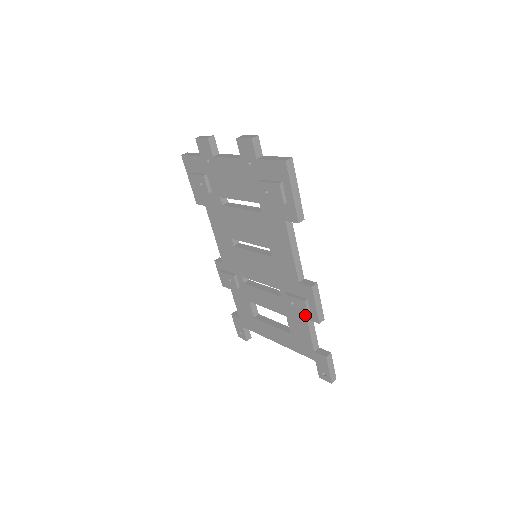
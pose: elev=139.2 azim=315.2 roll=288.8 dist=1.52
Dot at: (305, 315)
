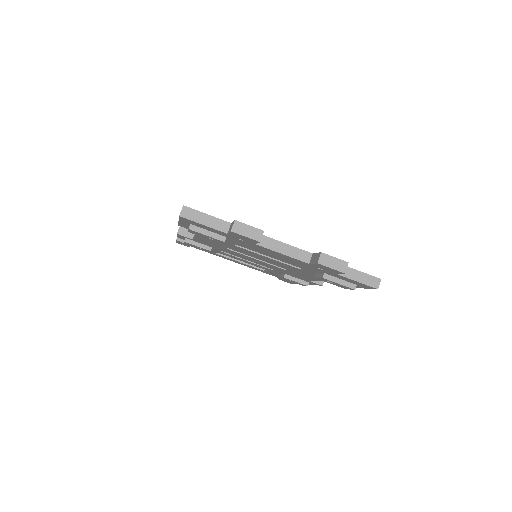
Dot at: occluded
